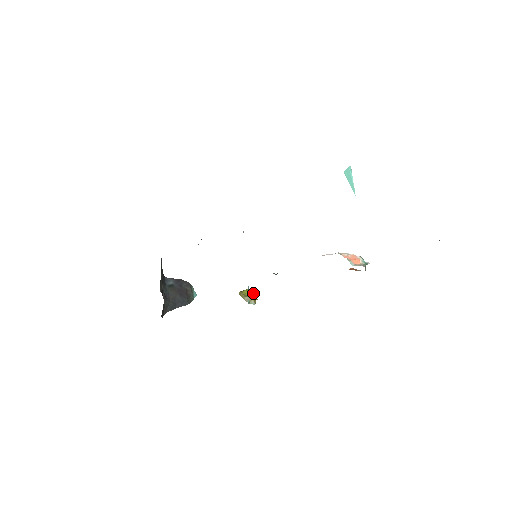
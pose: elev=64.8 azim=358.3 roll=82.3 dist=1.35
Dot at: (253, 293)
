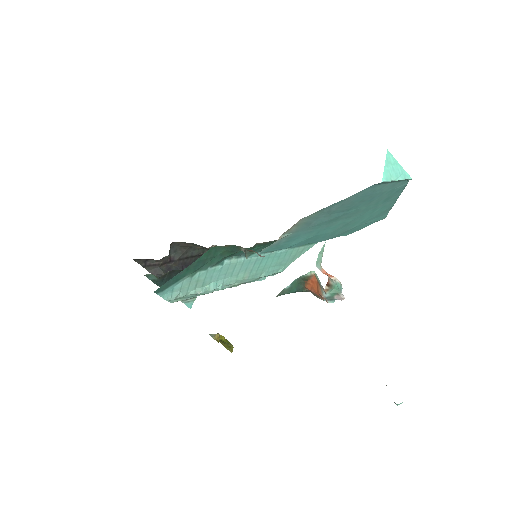
Dot at: (227, 344)
